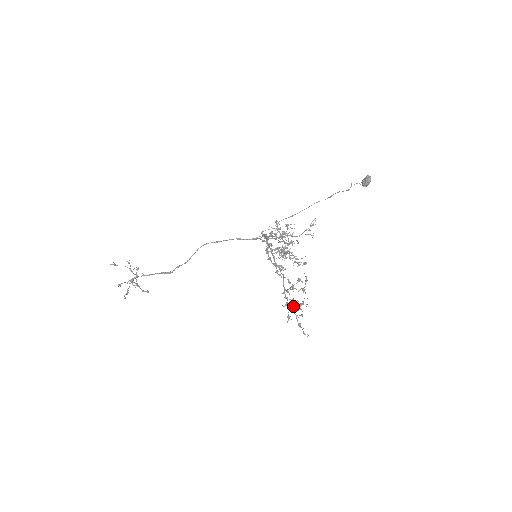
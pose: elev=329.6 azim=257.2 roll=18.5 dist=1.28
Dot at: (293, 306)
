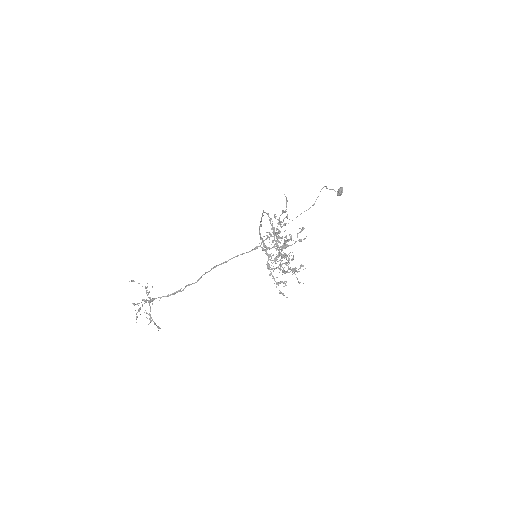
Dot at: (285, 254)
